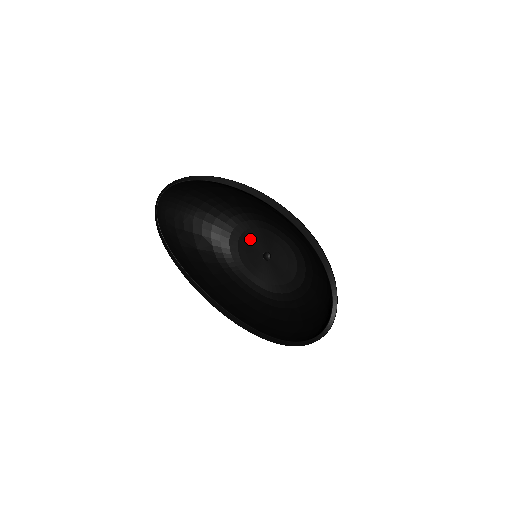
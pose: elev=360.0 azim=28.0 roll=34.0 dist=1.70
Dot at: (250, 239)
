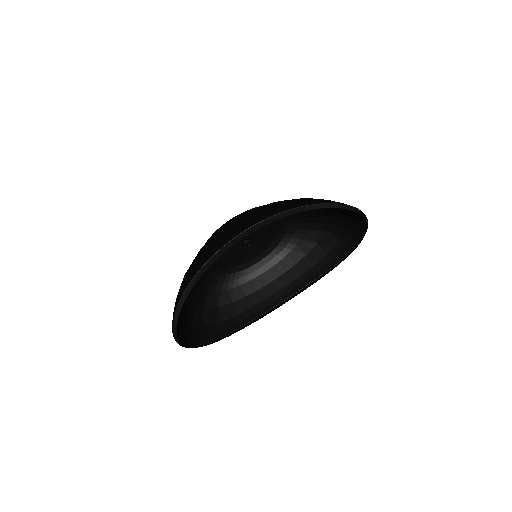
Dot at: (224, 254)
